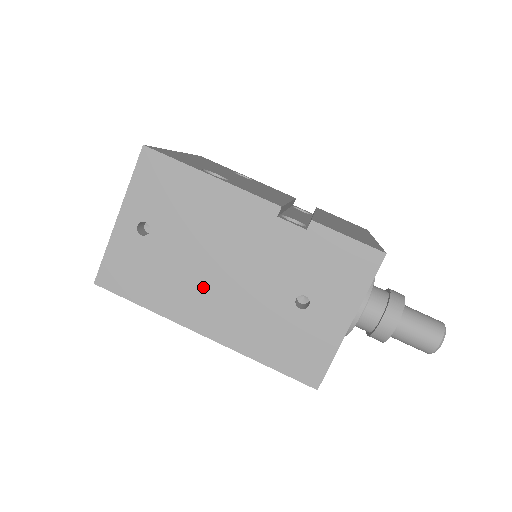
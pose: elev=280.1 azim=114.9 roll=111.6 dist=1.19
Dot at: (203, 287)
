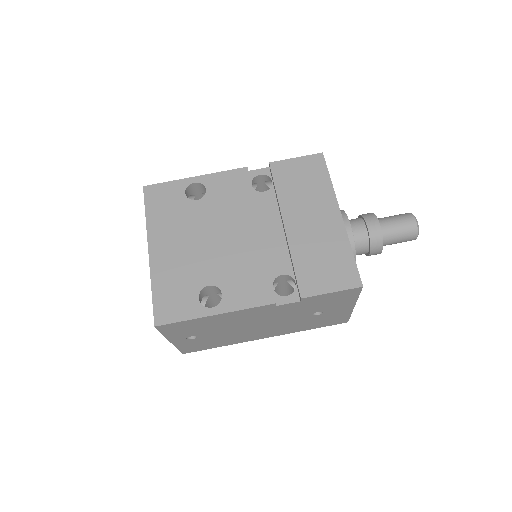
Dot at: (250, 333)
